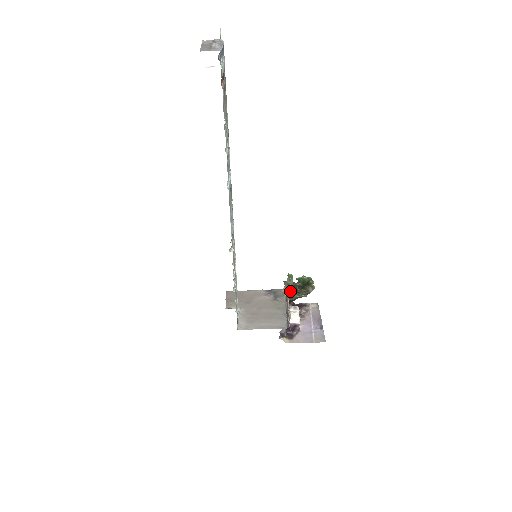
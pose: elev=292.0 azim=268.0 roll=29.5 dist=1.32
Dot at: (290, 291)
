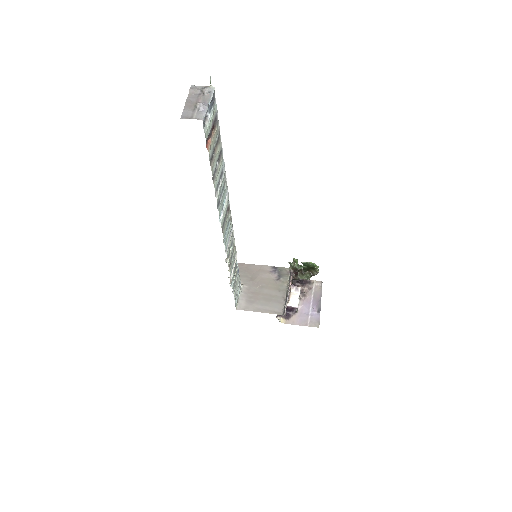
Dot at: (295, 271)
